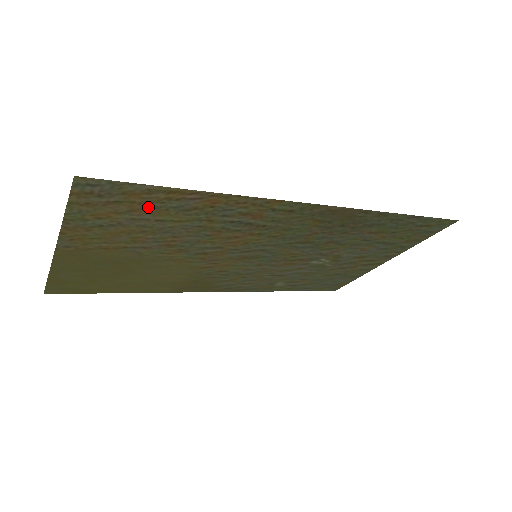
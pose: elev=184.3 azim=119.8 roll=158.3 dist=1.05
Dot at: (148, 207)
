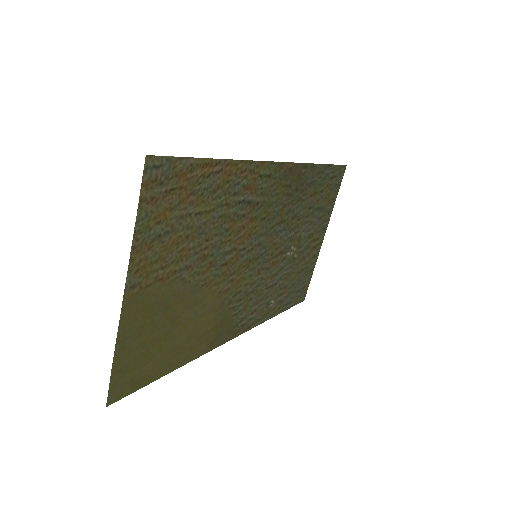
Dot at: (190, 194)
